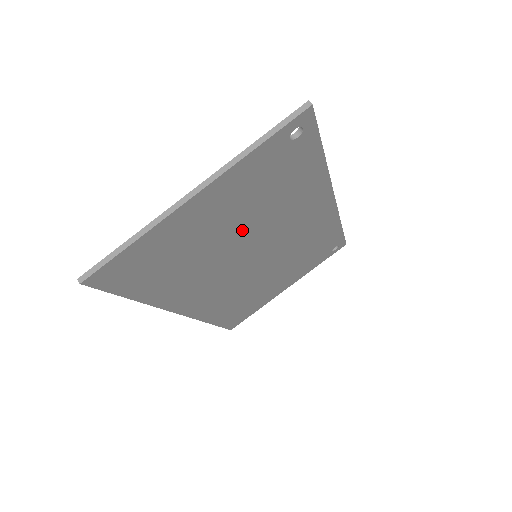
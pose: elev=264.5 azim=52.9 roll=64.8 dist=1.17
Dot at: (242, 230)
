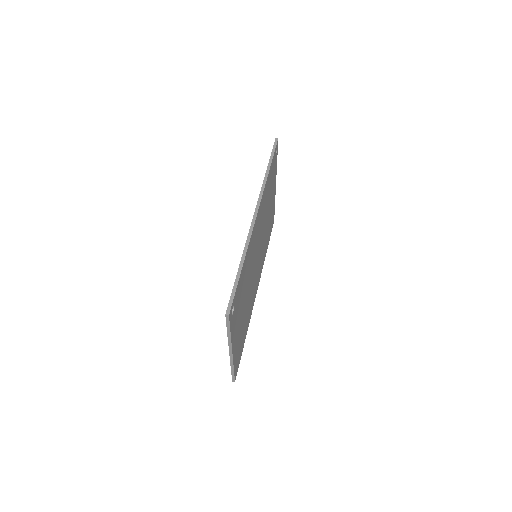
Dot at: (247, 293)
